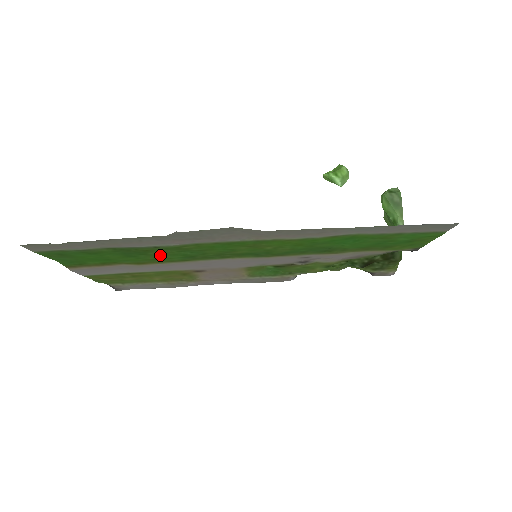
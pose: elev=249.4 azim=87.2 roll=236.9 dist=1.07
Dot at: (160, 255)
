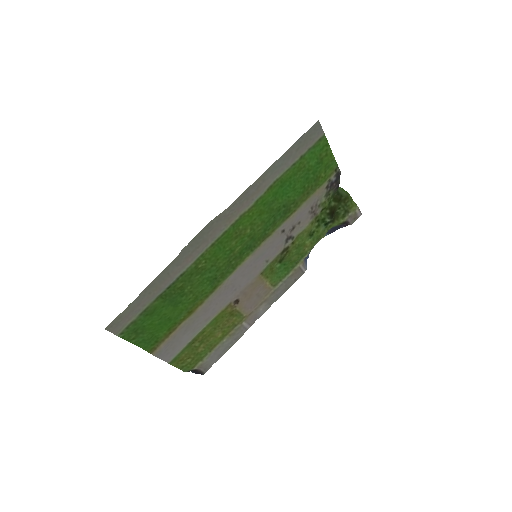
Dot at: (194, 290)
